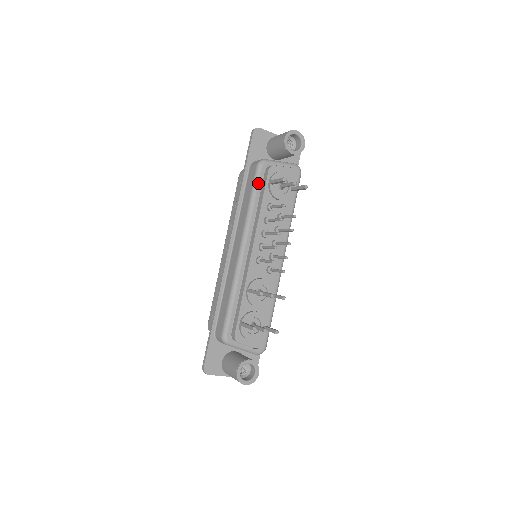
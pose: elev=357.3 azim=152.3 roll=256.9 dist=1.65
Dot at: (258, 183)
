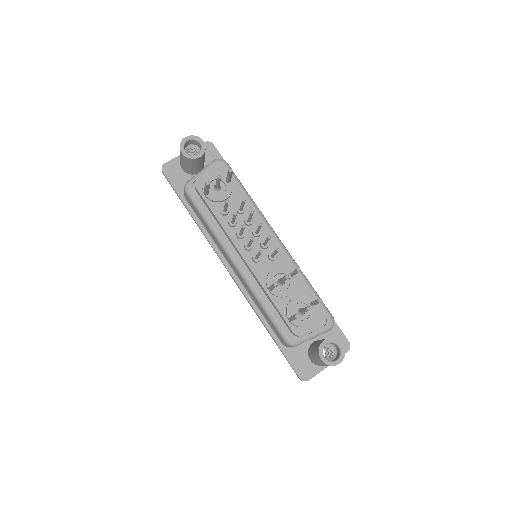
Dot at: (198, 204)
